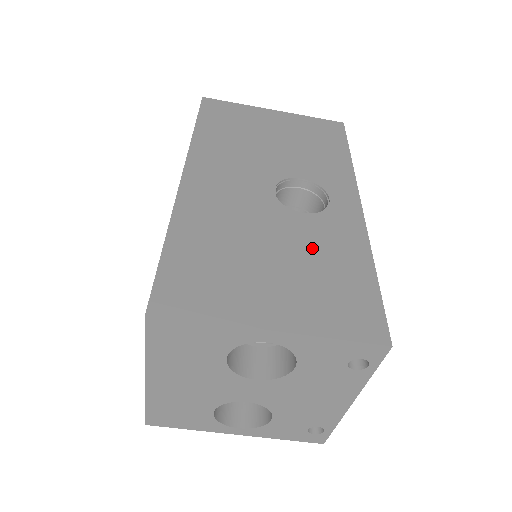
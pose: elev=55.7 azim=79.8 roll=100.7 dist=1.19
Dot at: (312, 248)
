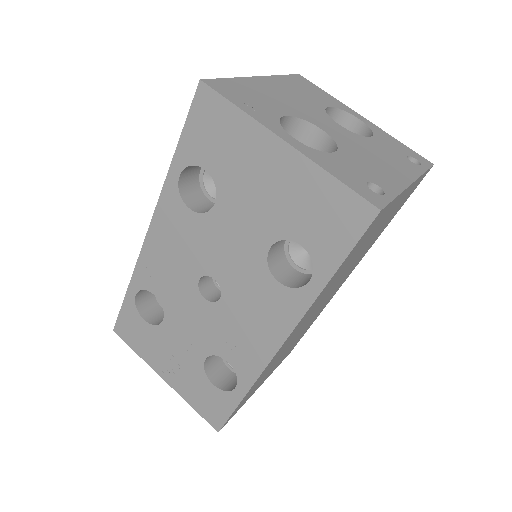
Dot at: occluded
